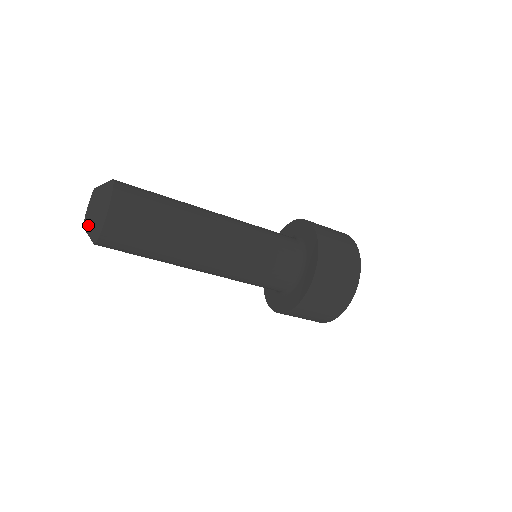
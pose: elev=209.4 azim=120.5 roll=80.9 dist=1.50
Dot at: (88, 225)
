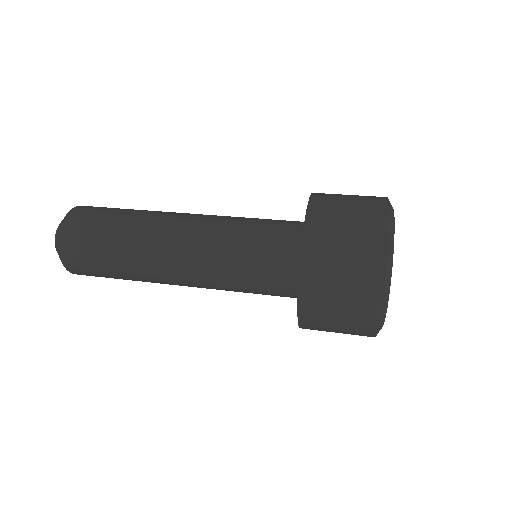
Dot at: occluded
